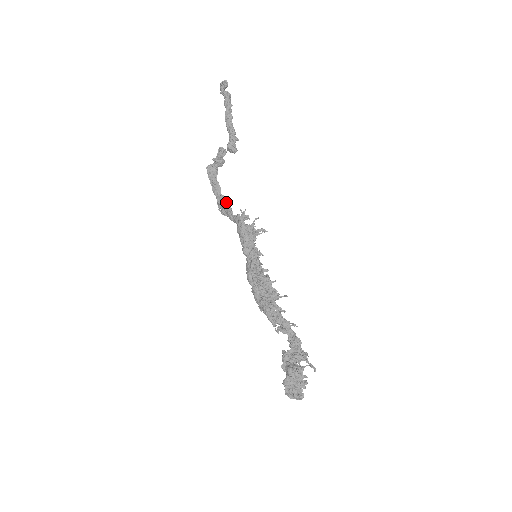
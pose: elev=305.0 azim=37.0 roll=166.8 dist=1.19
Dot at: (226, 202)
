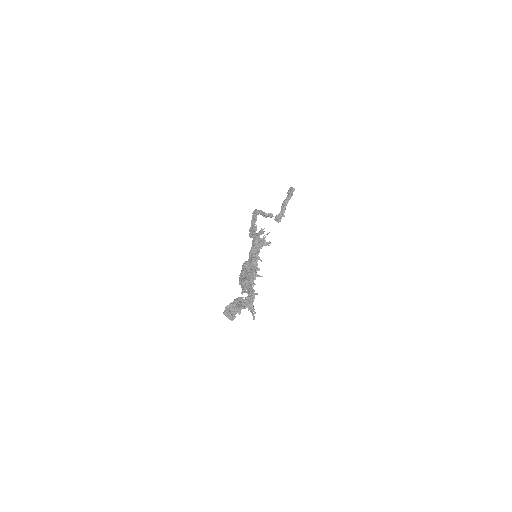
Dot at: (255, 226)
